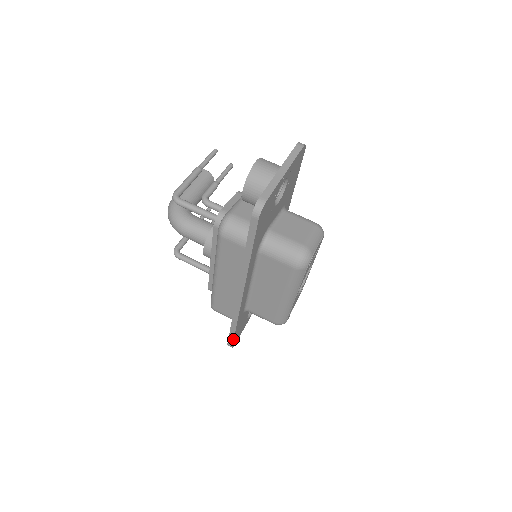
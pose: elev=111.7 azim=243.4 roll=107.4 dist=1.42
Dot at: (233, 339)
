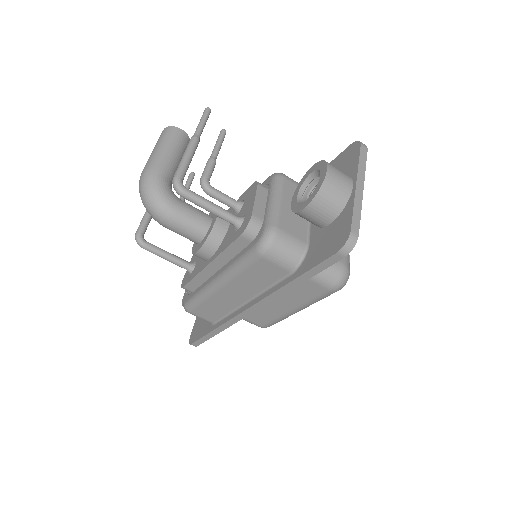
Dot at: (204, 341)
